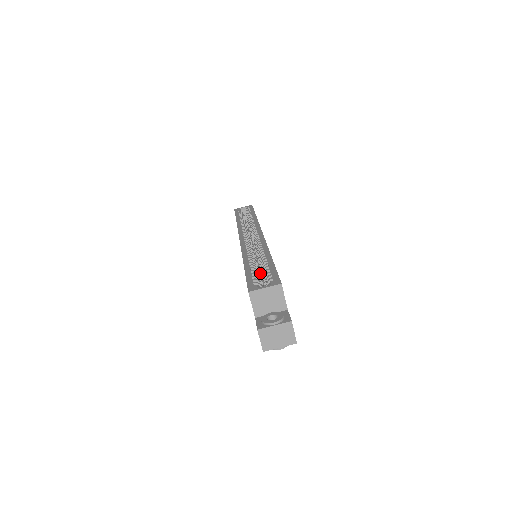
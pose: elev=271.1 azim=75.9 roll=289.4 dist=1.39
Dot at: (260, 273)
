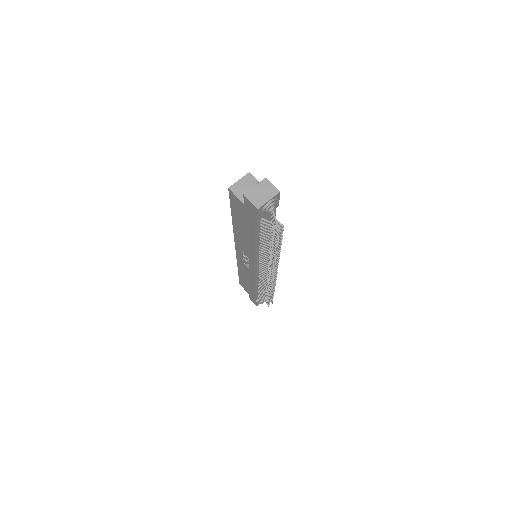
Dot at: occluded
